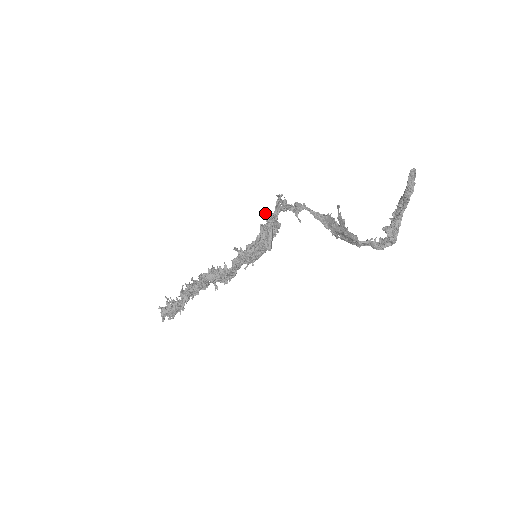
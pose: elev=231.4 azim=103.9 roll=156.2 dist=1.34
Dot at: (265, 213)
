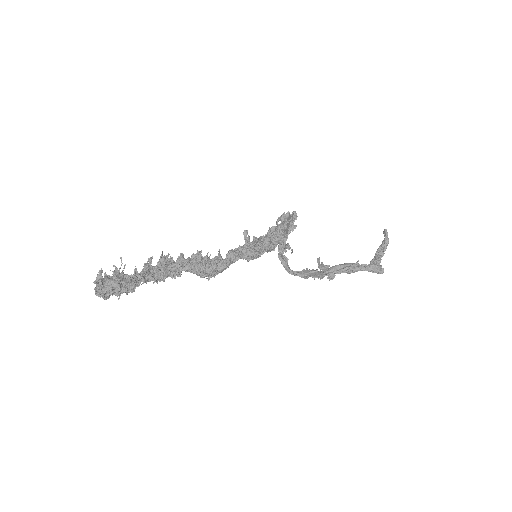
Dot at: (281, 215)
